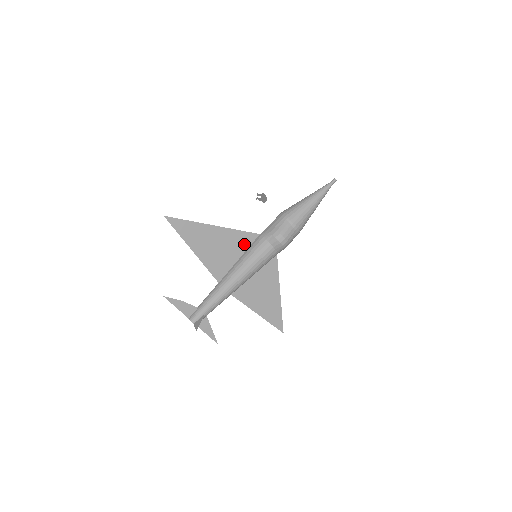
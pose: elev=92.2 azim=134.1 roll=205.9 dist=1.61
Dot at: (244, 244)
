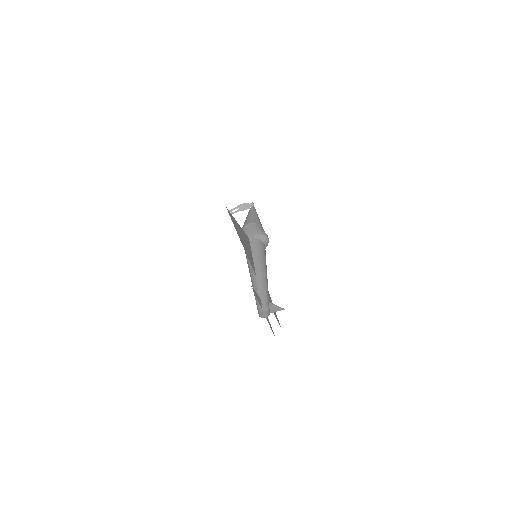
Dot at: (249, 245)
